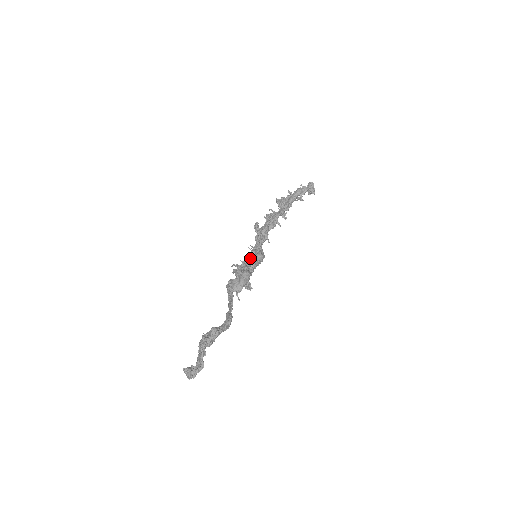
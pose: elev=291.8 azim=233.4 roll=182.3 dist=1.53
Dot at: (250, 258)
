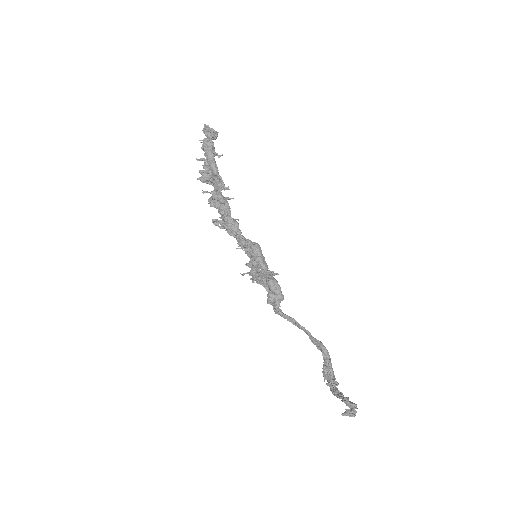
Dot at: (250, 258)
